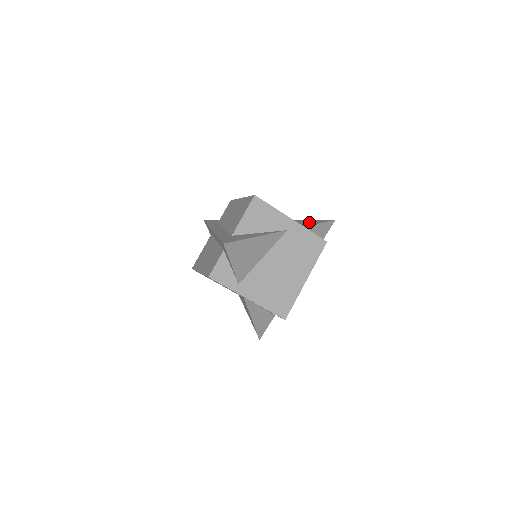
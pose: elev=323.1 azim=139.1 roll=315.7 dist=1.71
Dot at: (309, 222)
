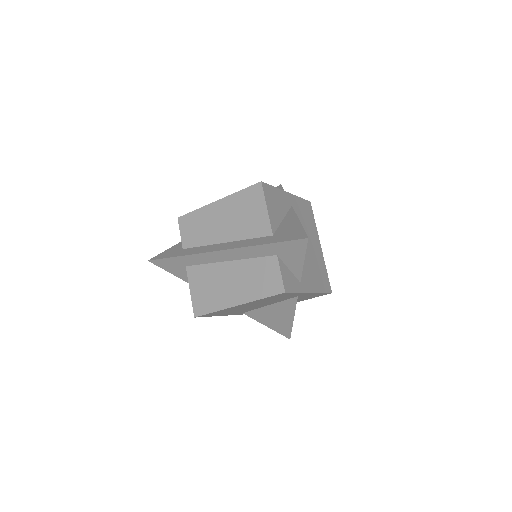
Dot at: occluded
